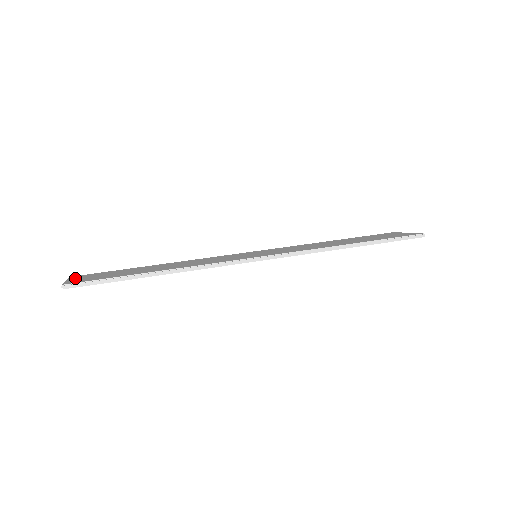
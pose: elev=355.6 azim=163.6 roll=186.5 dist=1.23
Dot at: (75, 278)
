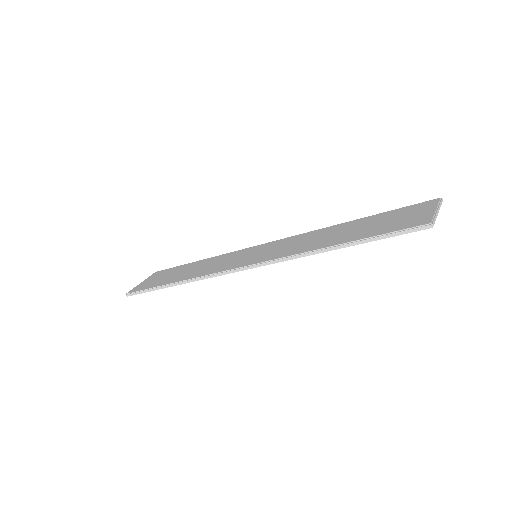
Dot at: (148, 279)
